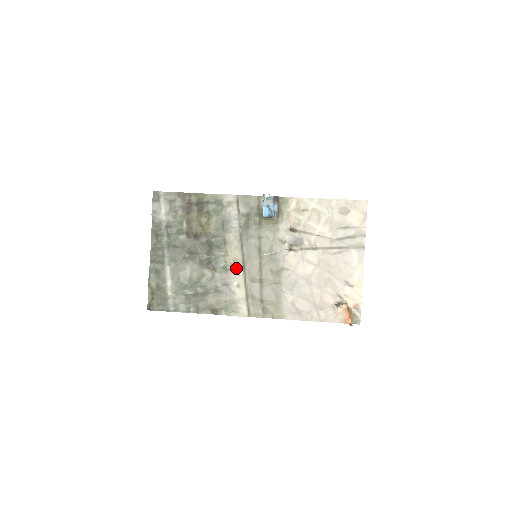
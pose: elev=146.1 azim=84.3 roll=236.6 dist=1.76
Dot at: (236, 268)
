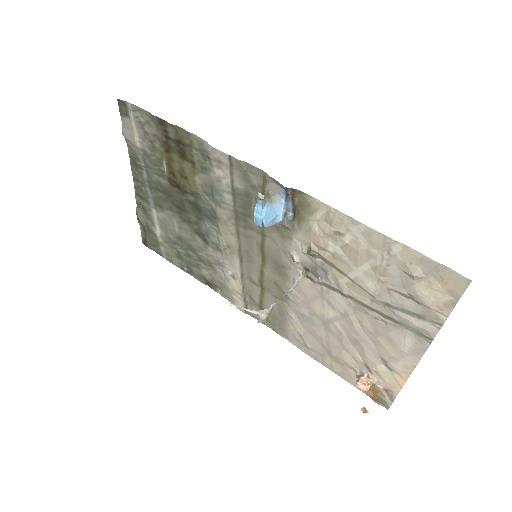
Dot at: (230, 256)
